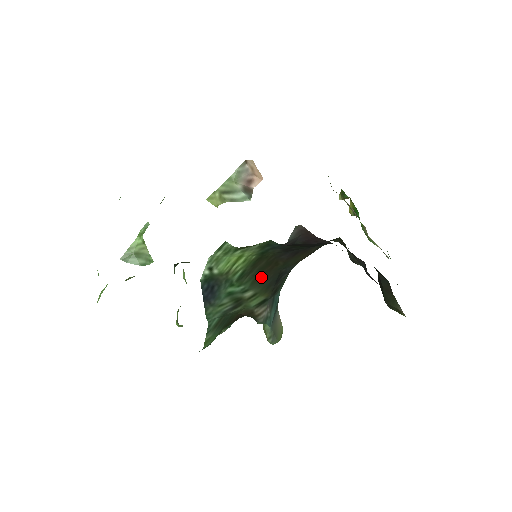
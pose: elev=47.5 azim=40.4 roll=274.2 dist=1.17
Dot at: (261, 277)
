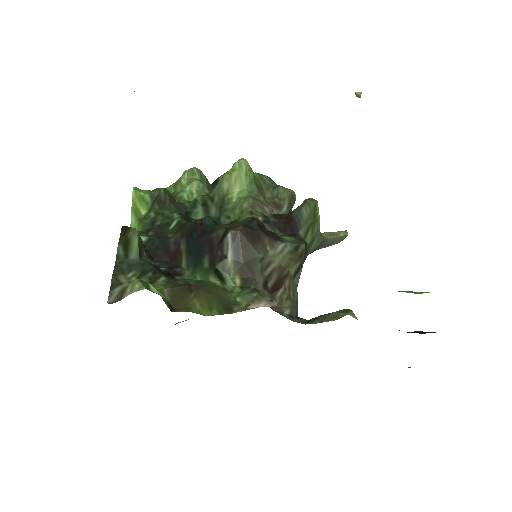
Dot at: occluded
